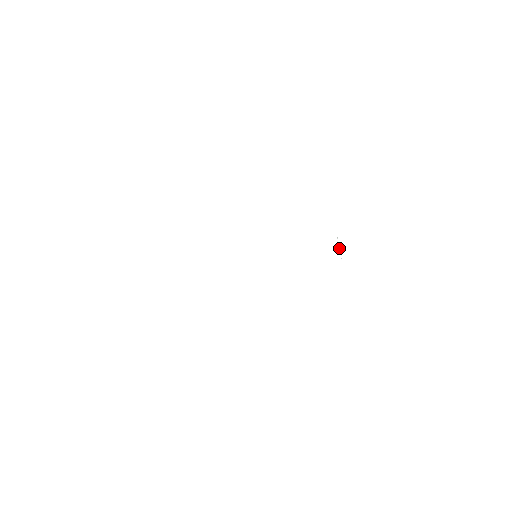
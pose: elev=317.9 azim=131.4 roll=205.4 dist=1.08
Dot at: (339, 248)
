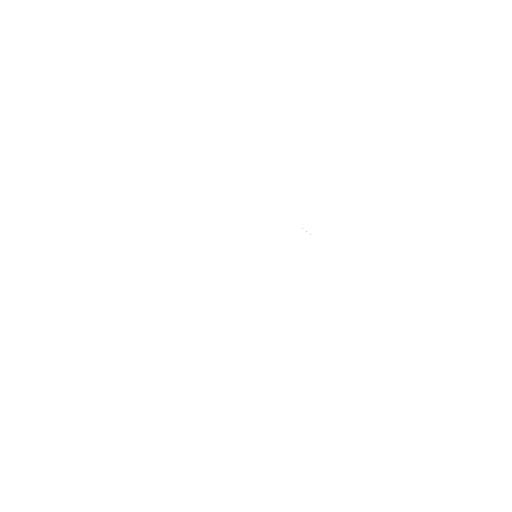
Dot at: occluded
